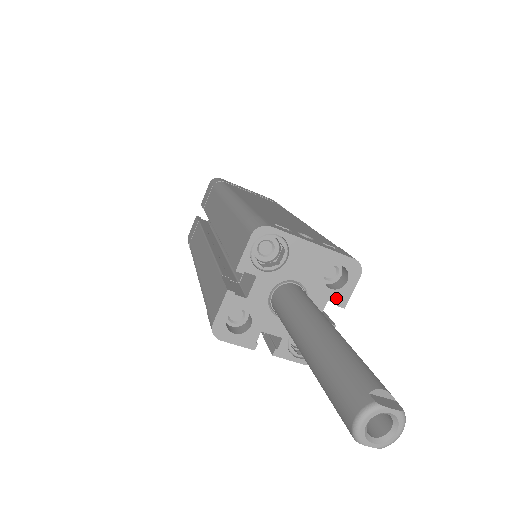
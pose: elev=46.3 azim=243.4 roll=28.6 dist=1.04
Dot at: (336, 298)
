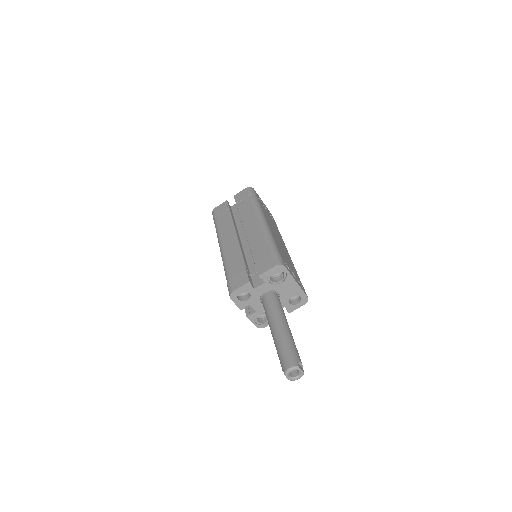
Dot at: (289, 308)
